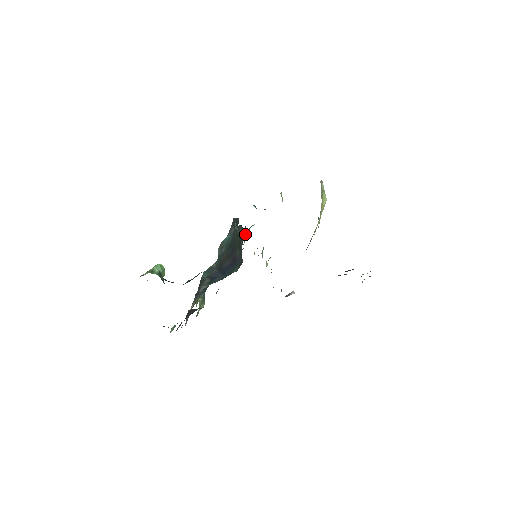
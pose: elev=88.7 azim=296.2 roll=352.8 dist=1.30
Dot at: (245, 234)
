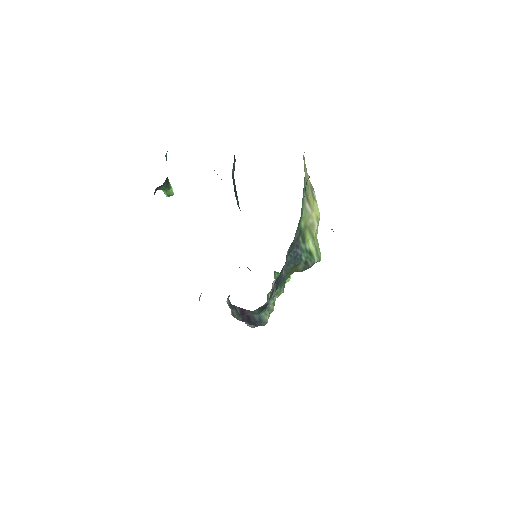
Dot at: occluded
